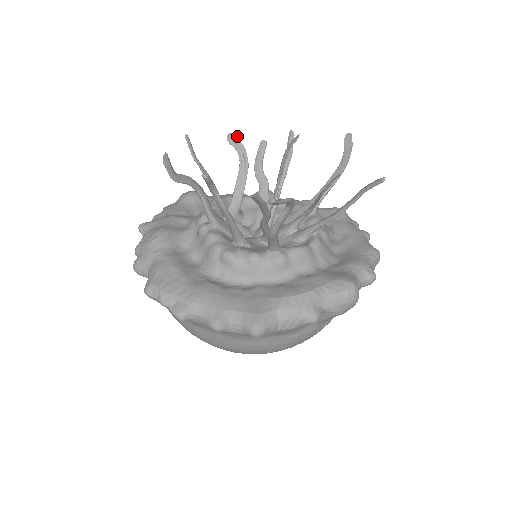
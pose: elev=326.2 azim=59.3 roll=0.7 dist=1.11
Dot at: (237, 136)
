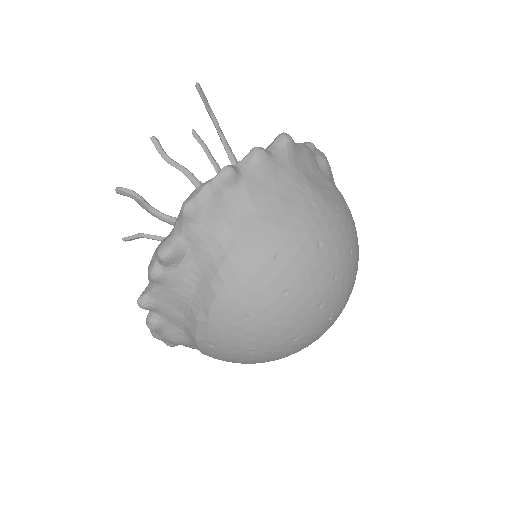
Dot at: occluded
